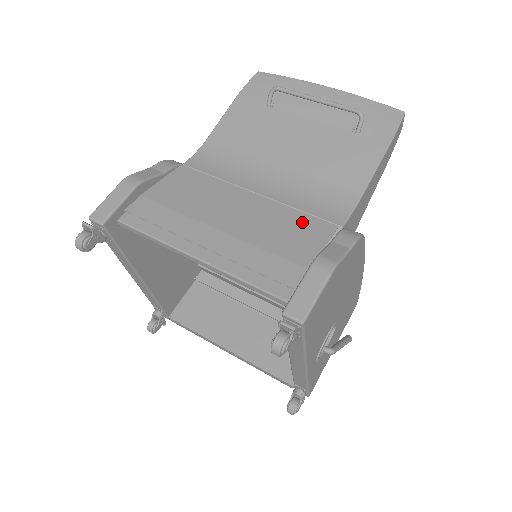
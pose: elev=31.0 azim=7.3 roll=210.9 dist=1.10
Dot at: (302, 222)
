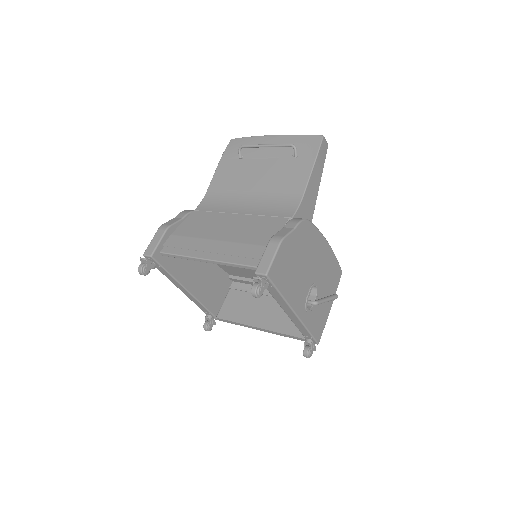
Dot at: (267, 222)
